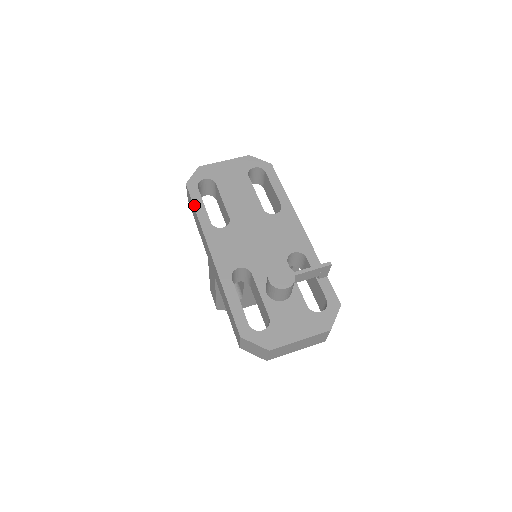
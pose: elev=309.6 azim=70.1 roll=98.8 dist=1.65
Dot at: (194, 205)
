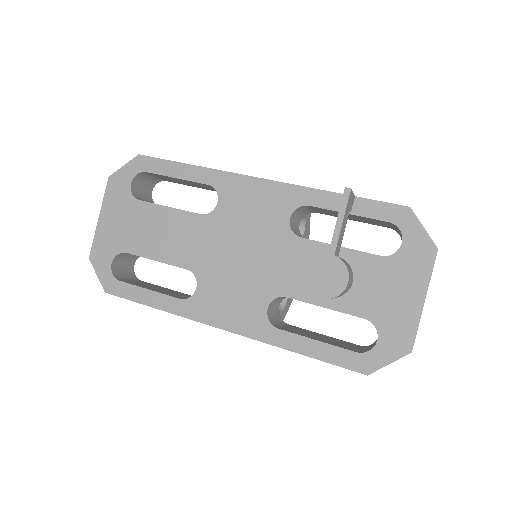
Dot at: (142, 303)
